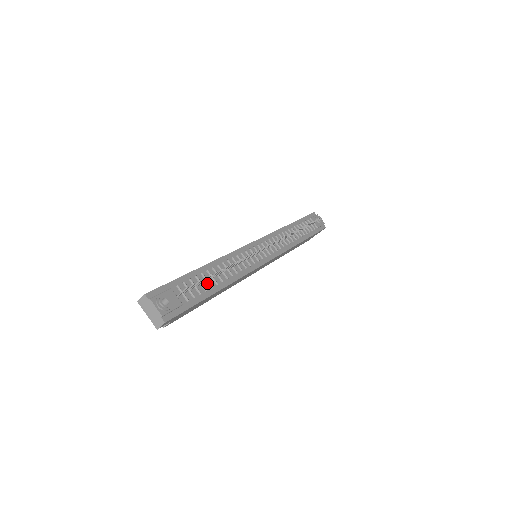
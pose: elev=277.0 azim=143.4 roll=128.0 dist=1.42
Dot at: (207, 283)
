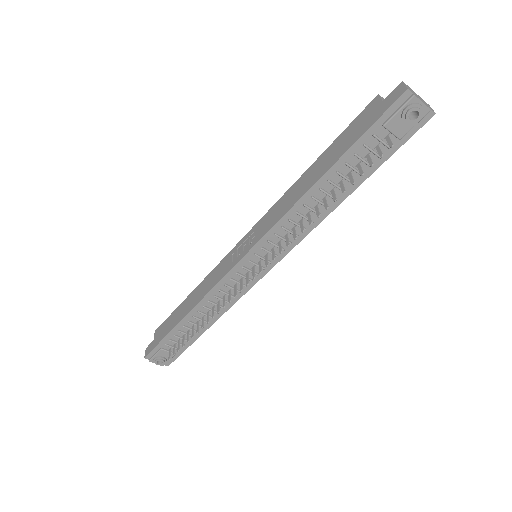
Dot at: occluded
